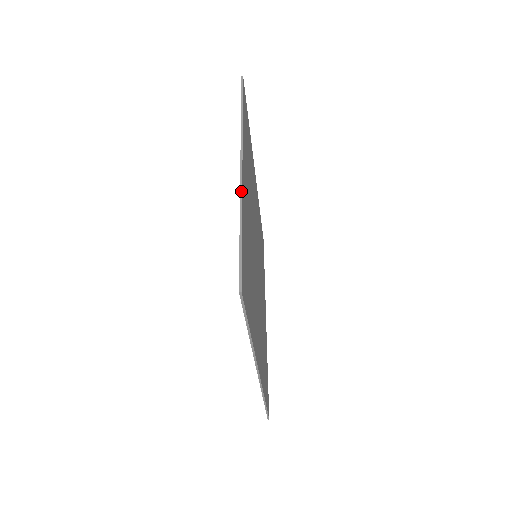
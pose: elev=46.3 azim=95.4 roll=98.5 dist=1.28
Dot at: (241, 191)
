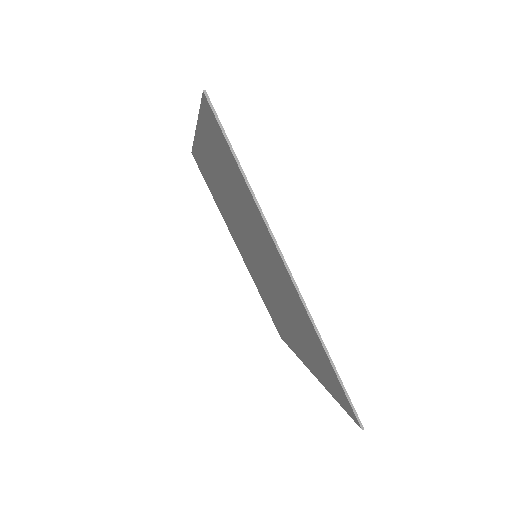
Dot at: occluded
